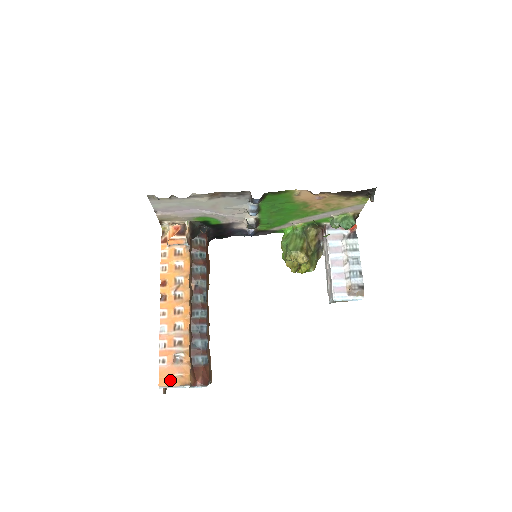
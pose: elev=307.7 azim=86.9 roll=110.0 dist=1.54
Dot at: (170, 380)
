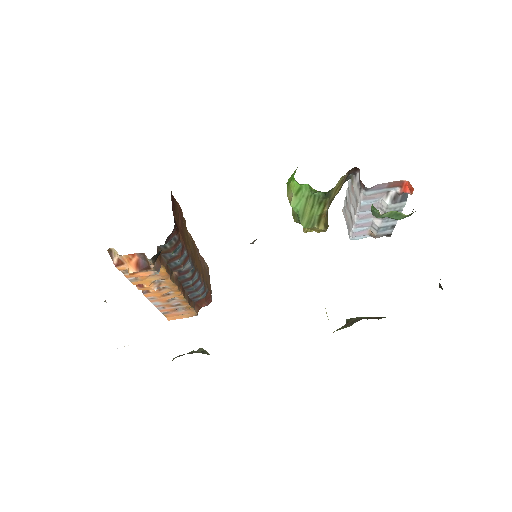
Dot at: (178, 317)
